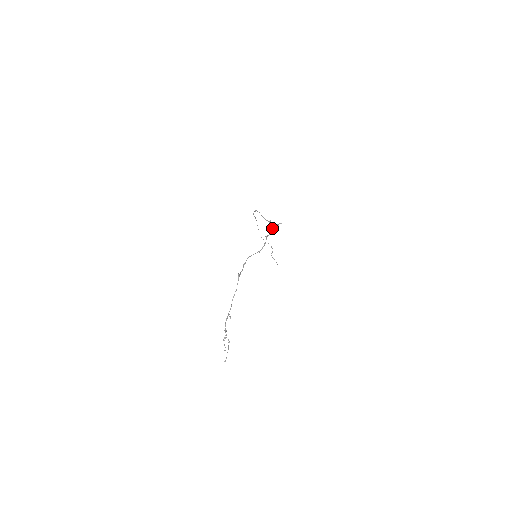
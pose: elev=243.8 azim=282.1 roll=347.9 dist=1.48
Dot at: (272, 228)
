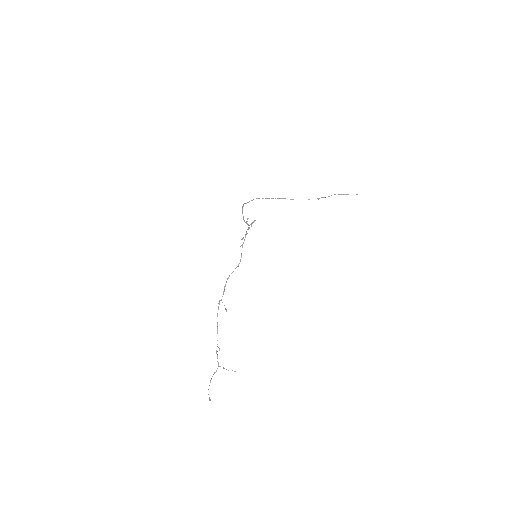
Dot at: (246, 232)
